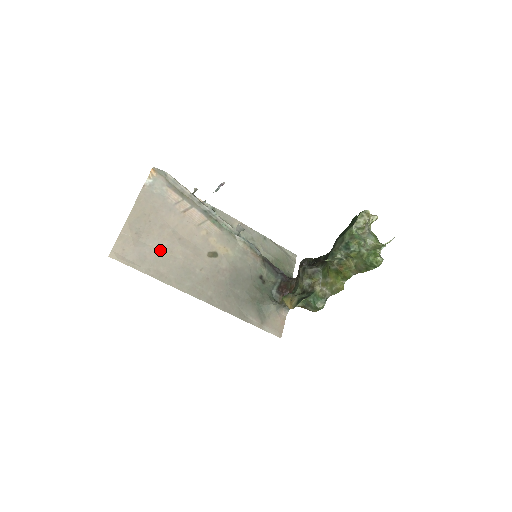
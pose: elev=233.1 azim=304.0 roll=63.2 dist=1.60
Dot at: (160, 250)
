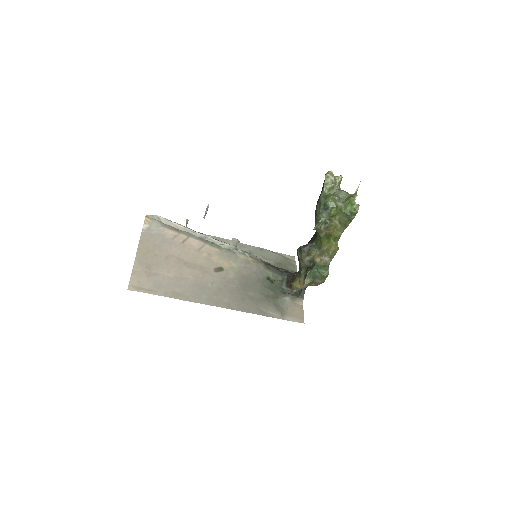
Dot at: (171, 276)
